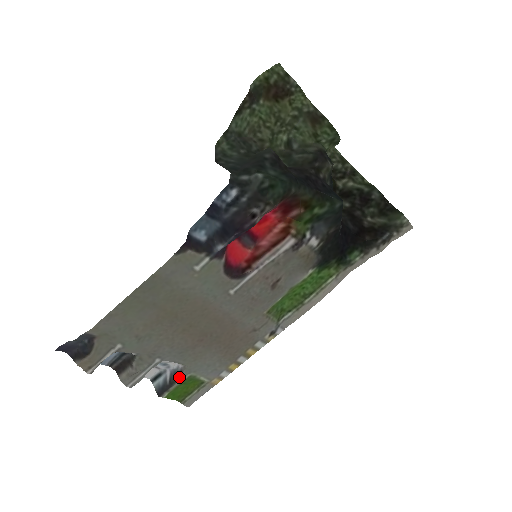
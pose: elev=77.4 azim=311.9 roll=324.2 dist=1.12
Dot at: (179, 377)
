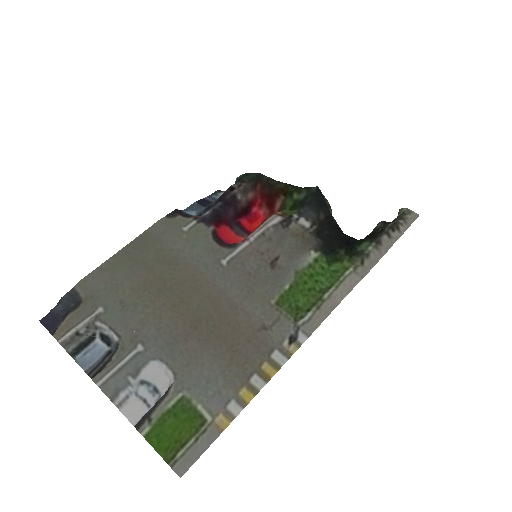
Dot at: (167, 394)
